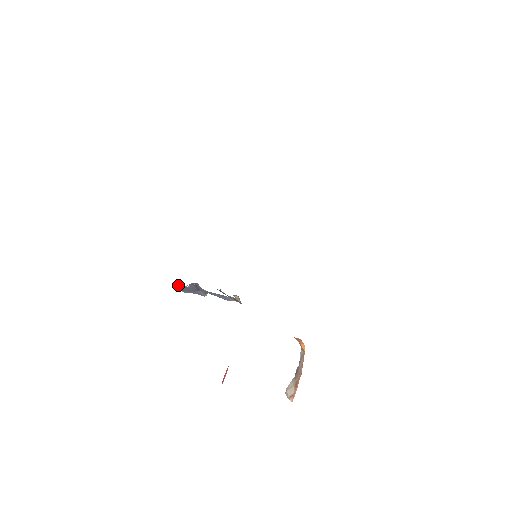
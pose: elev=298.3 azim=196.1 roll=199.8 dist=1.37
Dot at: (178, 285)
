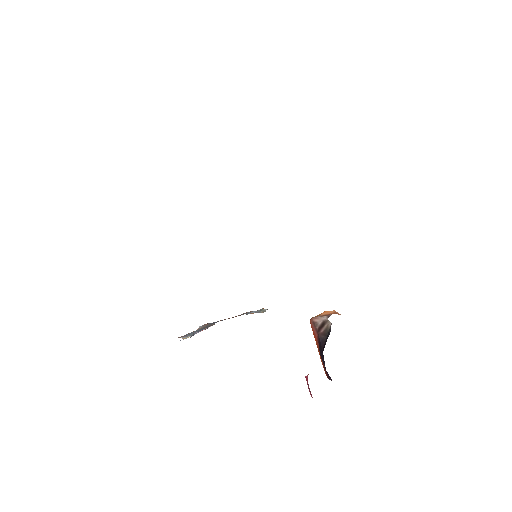
Dot at: occluded
